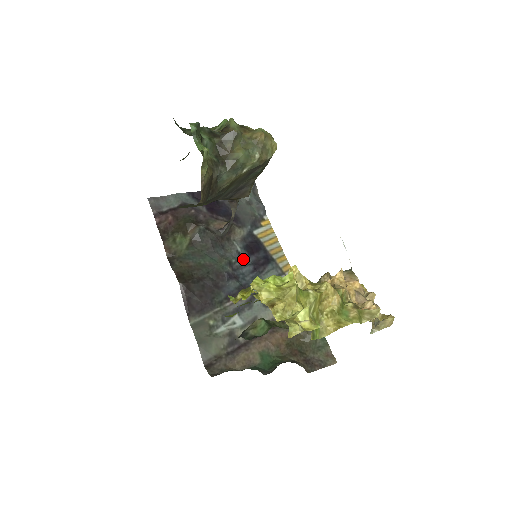
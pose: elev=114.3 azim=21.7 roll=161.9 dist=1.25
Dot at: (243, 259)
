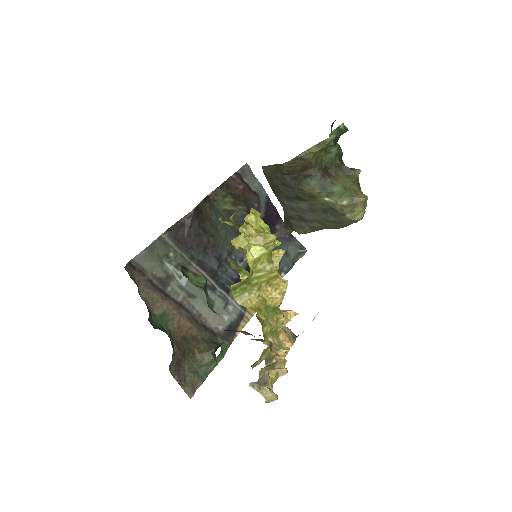
Dot at: (239, 266)
